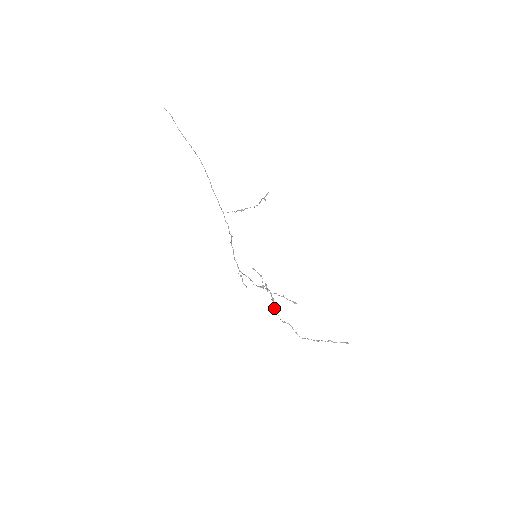
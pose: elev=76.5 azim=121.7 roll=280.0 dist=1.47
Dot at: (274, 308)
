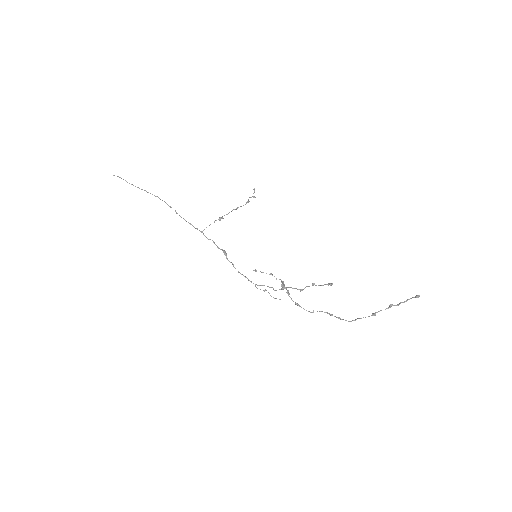
Dot at: occluded
